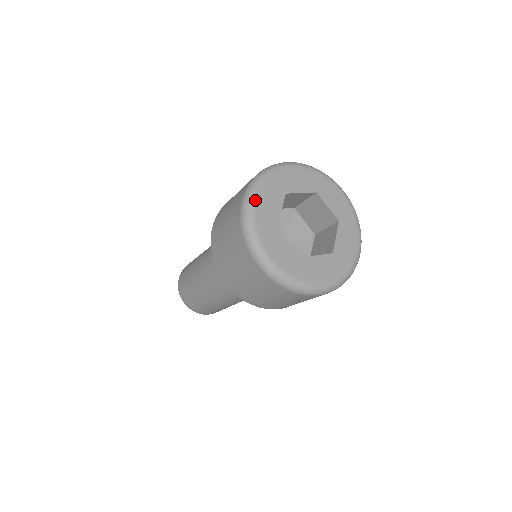
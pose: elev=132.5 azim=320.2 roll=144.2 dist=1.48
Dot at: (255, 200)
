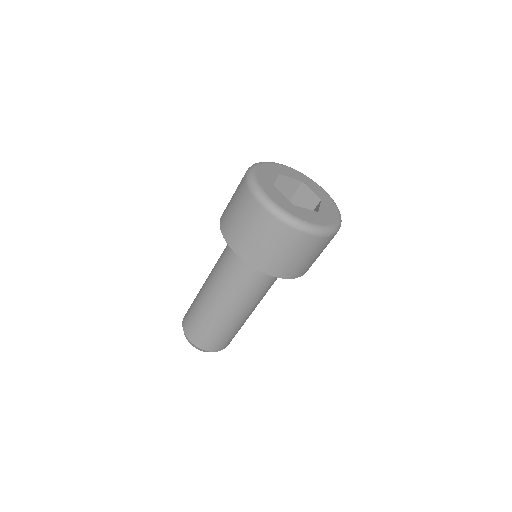
Dot at: (271, 199)
